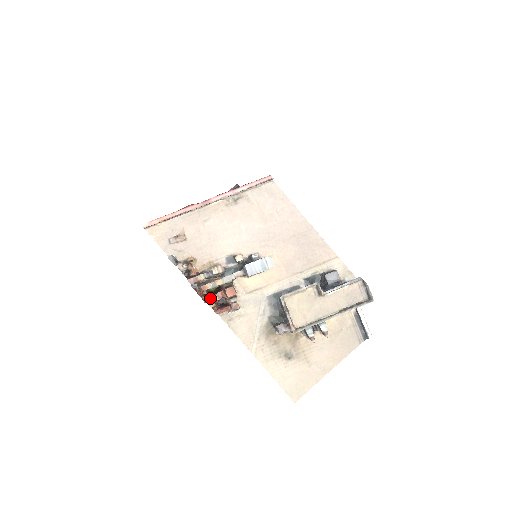
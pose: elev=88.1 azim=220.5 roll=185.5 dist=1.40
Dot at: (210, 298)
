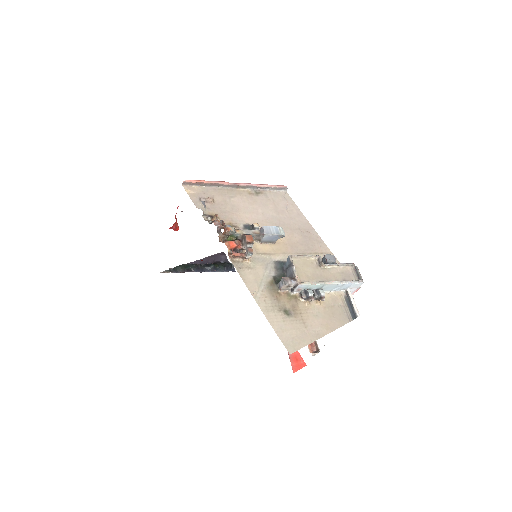
Dot at: (228, 242)
